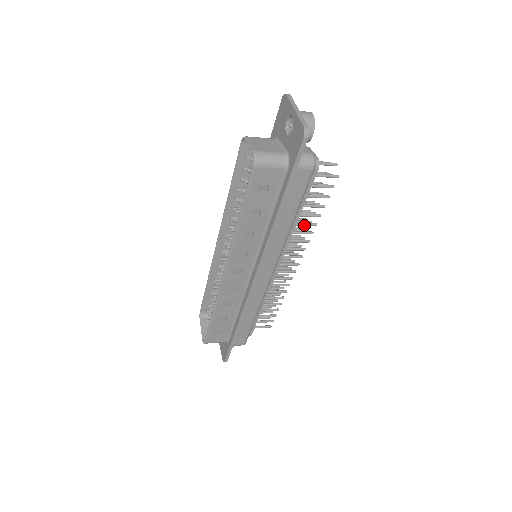
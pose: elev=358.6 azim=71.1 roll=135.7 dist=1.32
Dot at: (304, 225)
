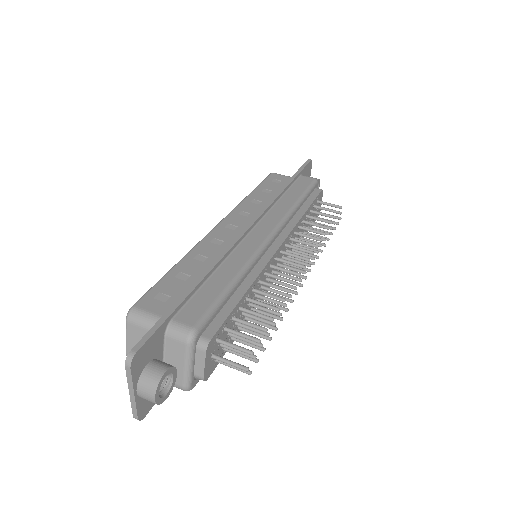
Dot at: (266, 314)
